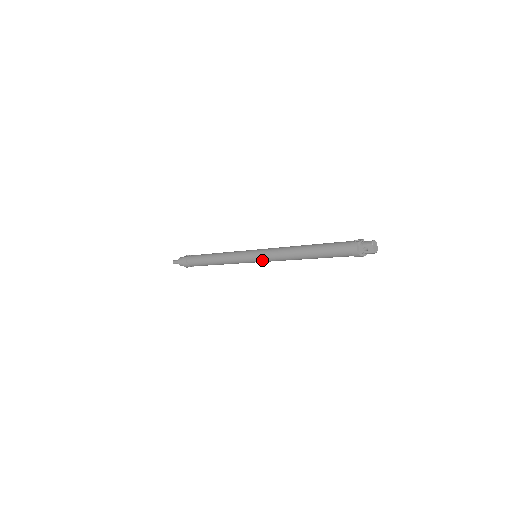
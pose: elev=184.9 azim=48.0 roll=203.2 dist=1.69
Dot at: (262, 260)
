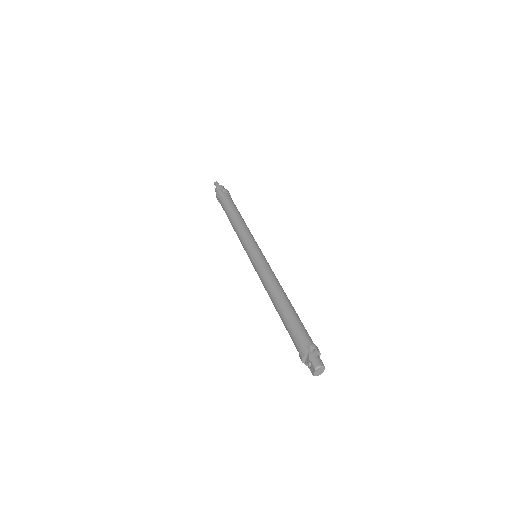
Dot at: (254, 267)
